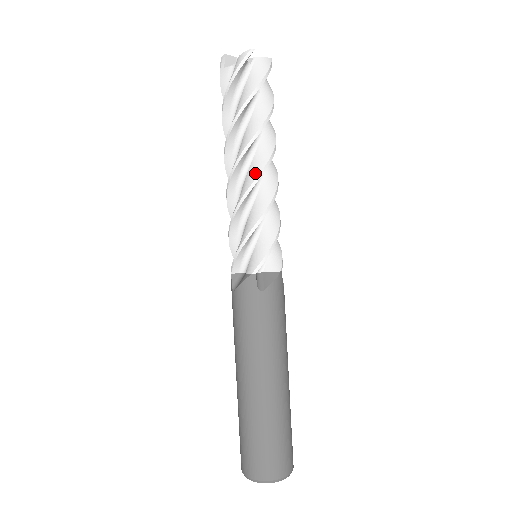
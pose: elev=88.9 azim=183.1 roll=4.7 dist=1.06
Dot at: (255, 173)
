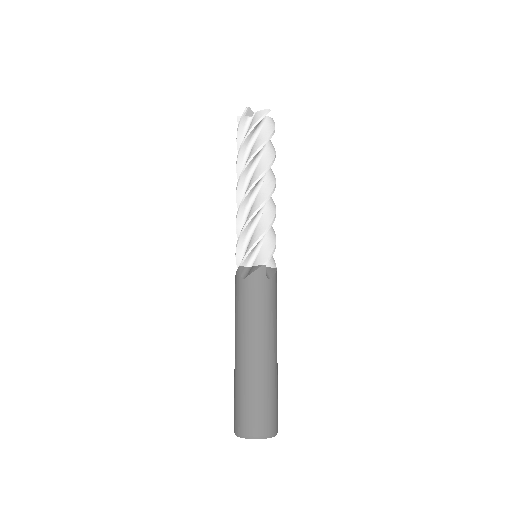
Dot at: (245, 192)
